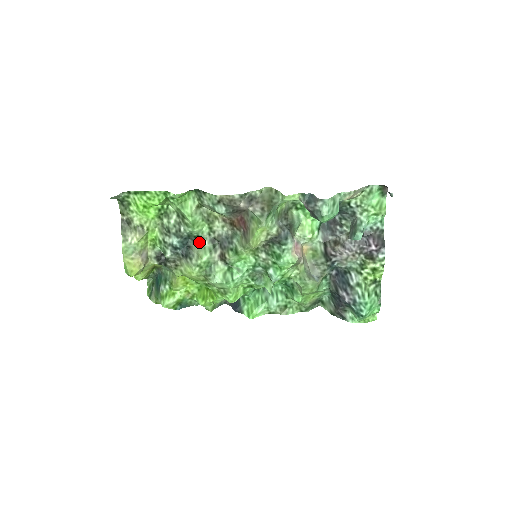
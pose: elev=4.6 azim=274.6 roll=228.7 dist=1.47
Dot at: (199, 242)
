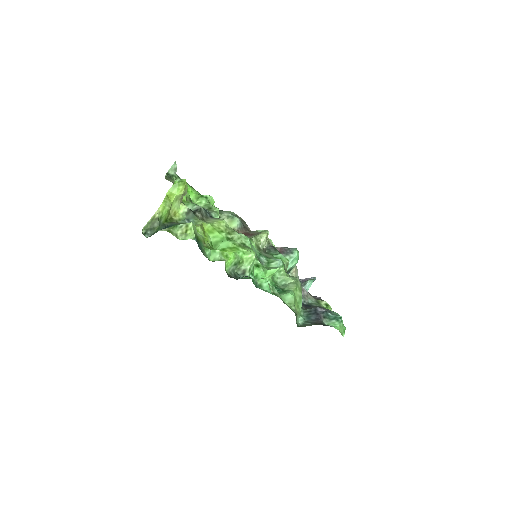
Dot at: occluded
